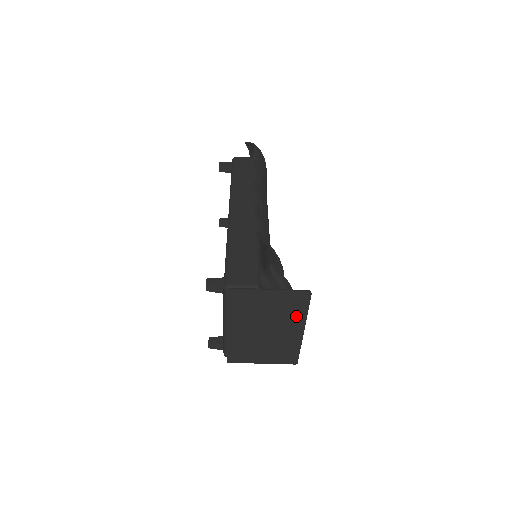
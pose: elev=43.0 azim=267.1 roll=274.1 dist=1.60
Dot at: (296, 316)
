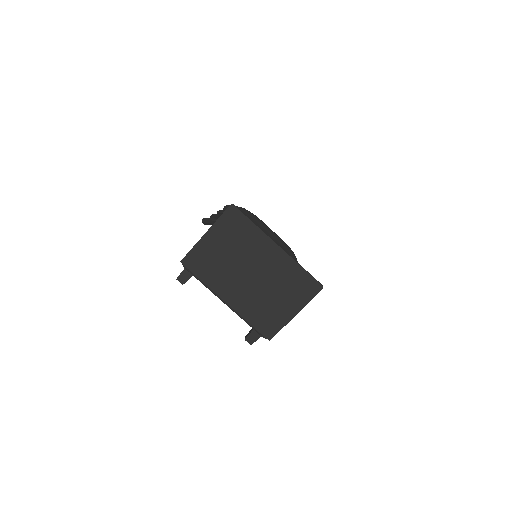
Dot at: (252, 237)
